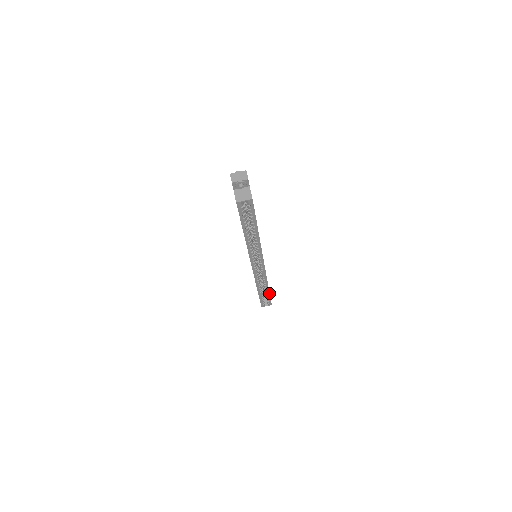
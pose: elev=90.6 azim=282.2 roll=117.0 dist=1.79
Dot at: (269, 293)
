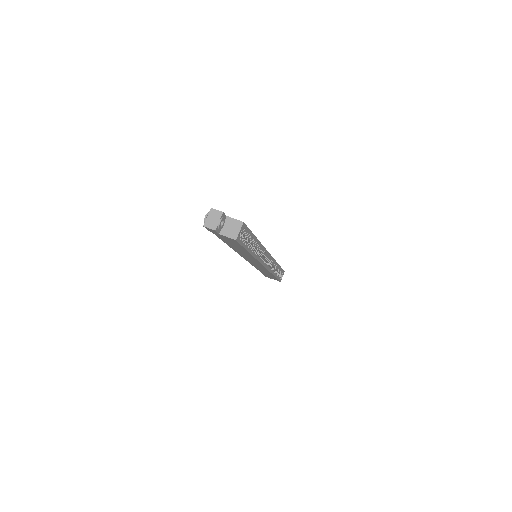
Dot at: (280, 267)
